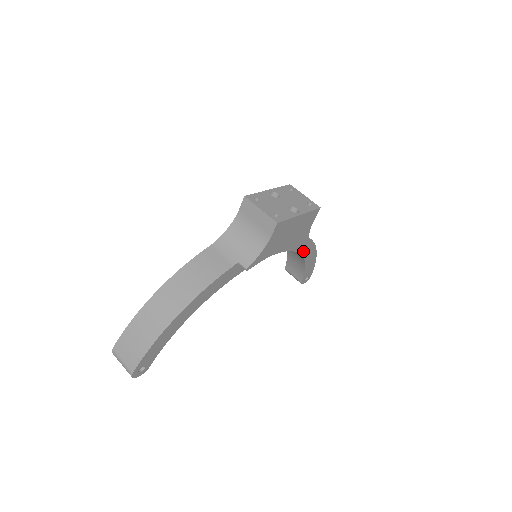
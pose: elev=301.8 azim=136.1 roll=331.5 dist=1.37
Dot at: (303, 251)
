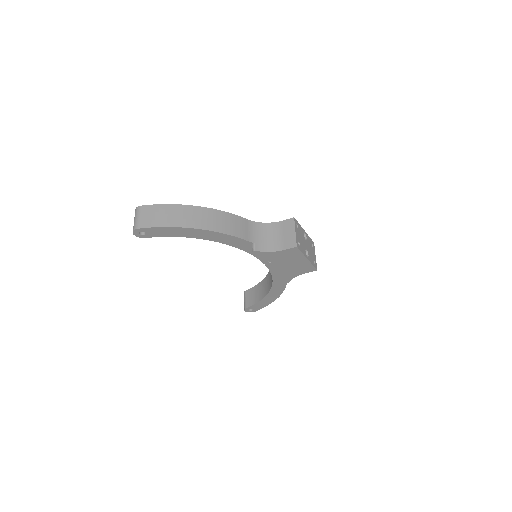
Dot at: (274, 287)
